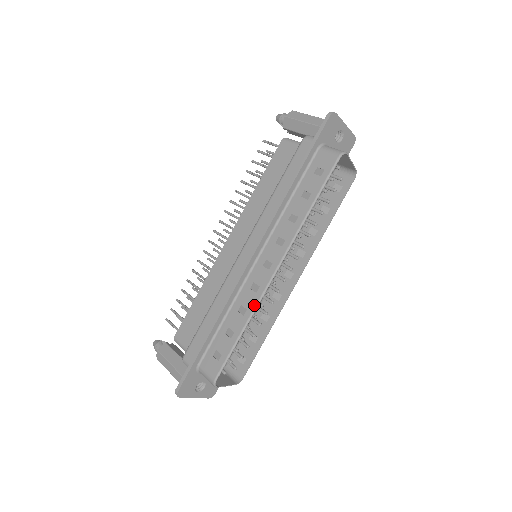
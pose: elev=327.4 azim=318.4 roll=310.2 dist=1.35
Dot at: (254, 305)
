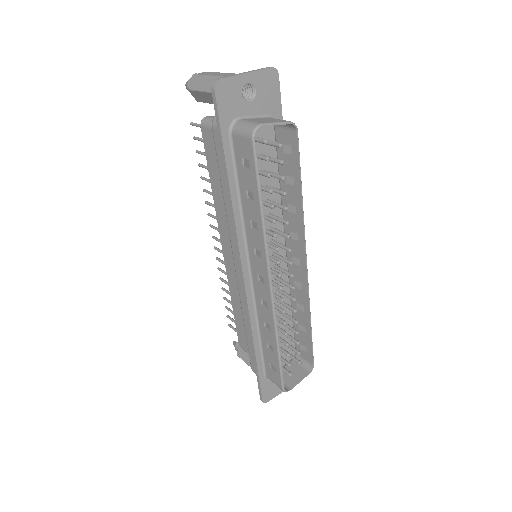
Dot at: (272, 321)
